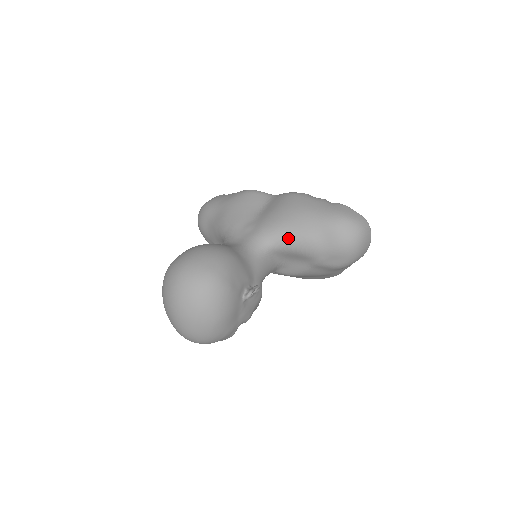
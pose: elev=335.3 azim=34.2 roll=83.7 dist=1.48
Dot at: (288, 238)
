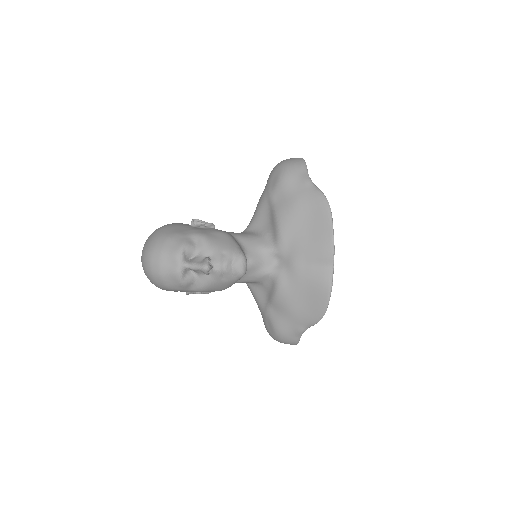
Dot at: occluded
